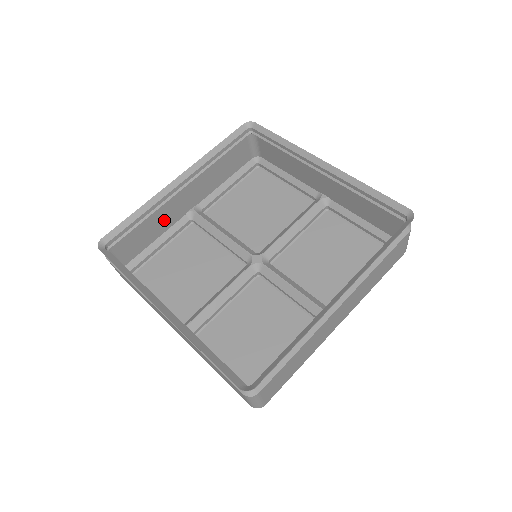
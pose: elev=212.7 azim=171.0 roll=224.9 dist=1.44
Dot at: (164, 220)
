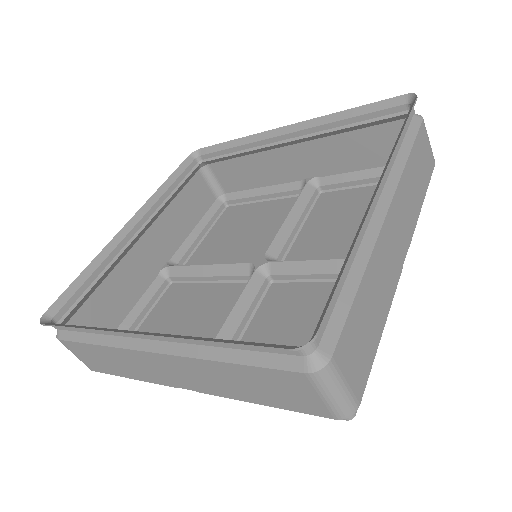
Dot at: (131, 283)
